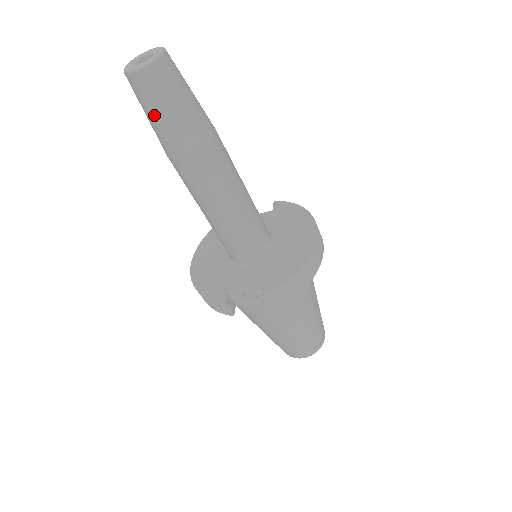
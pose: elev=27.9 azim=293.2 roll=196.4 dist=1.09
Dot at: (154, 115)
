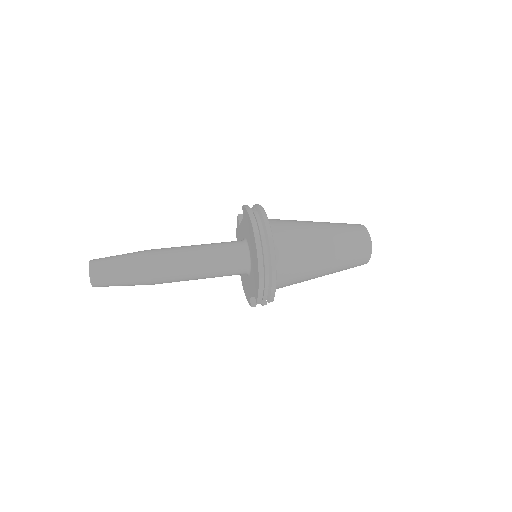
Dot at: occluded
